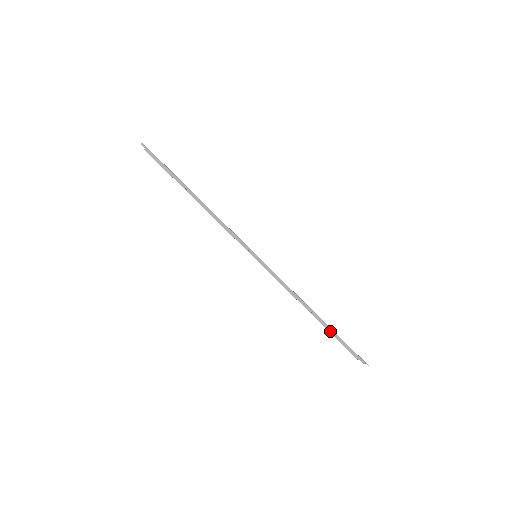
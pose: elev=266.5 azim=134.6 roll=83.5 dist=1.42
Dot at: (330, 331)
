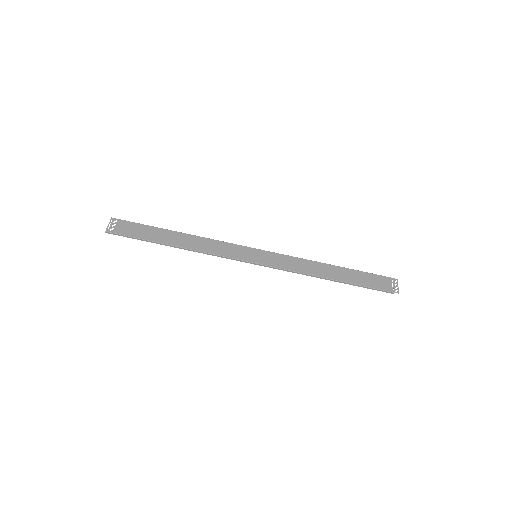
Dot at: (356, 271)
